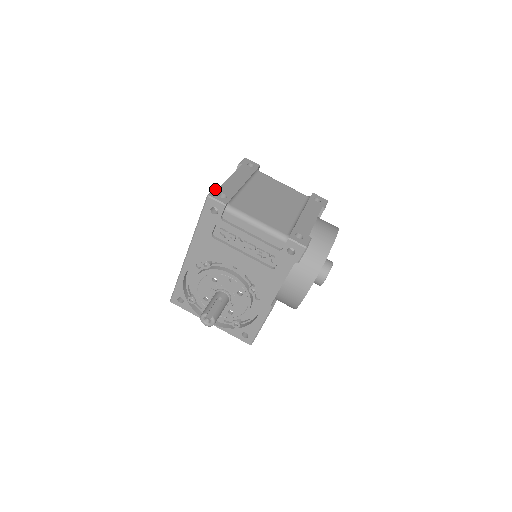
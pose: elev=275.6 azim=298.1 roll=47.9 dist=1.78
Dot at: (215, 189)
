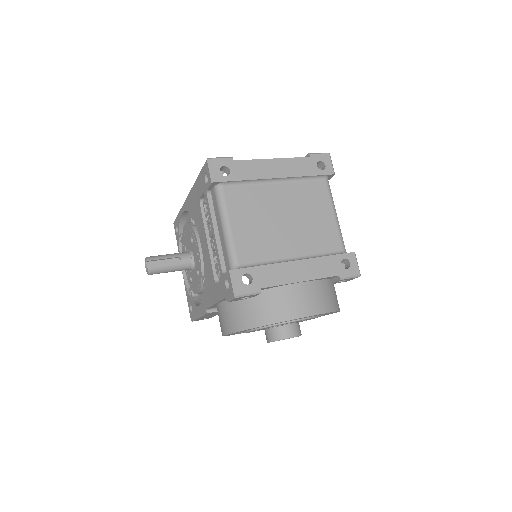
Dot at: (227, 158)
